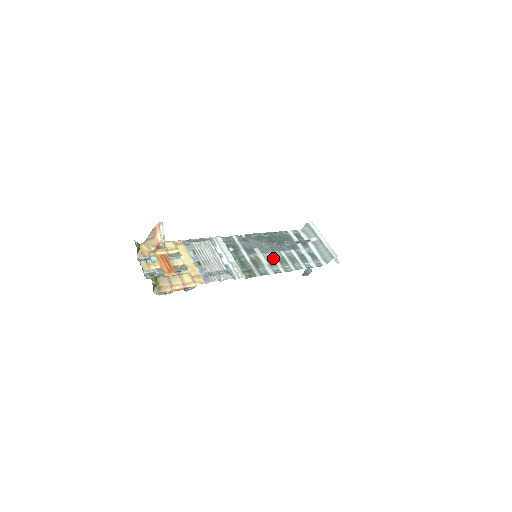
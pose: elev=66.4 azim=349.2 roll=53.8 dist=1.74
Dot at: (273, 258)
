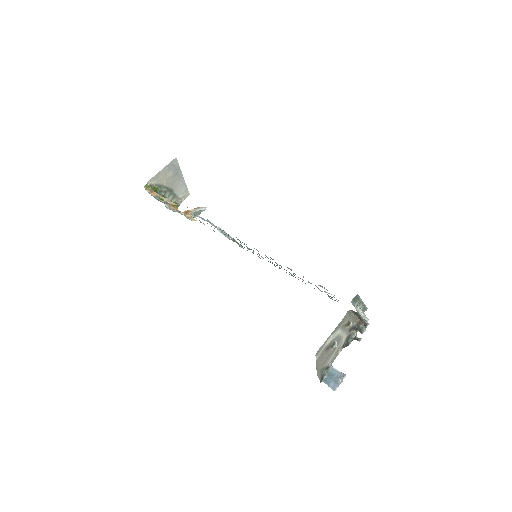
Dot at: (270, 259)
